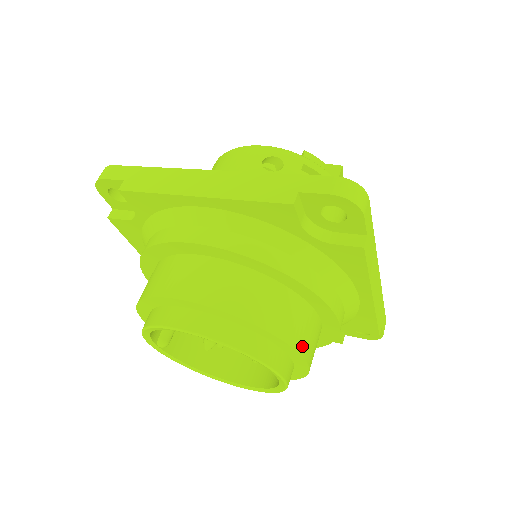
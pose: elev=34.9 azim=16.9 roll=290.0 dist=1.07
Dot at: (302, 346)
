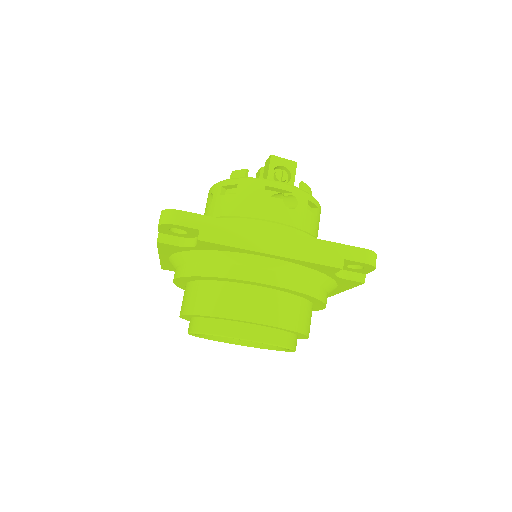
Dot at: (239, 314)
